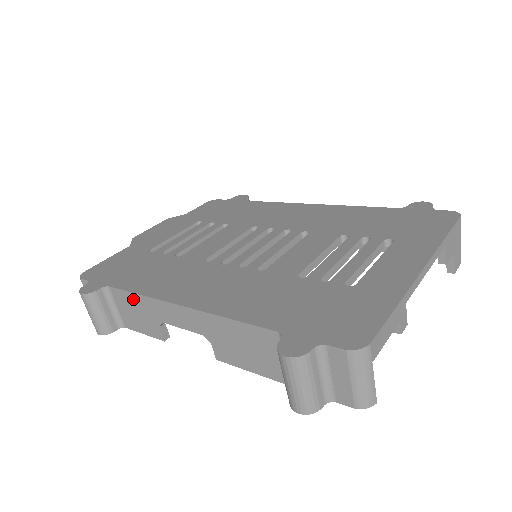
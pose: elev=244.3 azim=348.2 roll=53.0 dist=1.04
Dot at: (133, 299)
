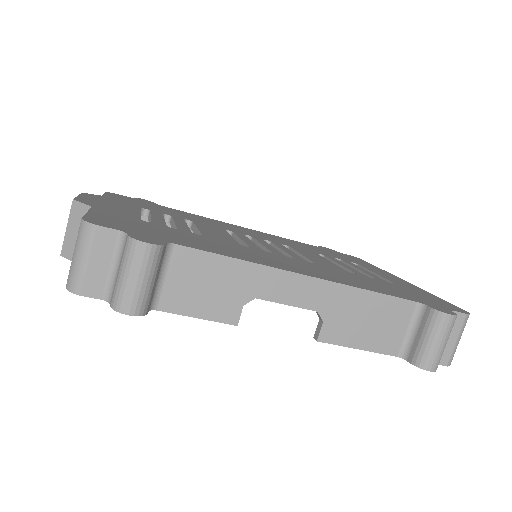
Dot at: (219, 265)
